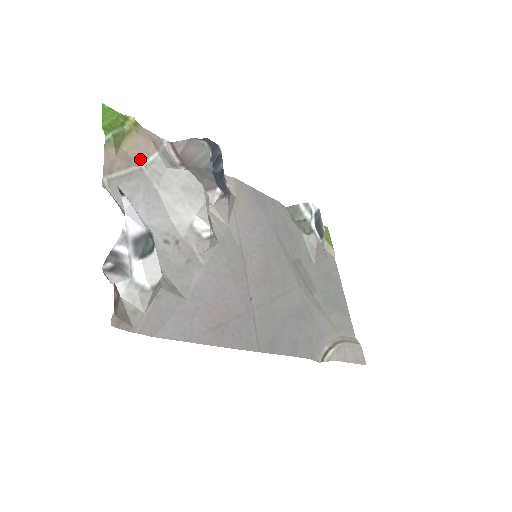
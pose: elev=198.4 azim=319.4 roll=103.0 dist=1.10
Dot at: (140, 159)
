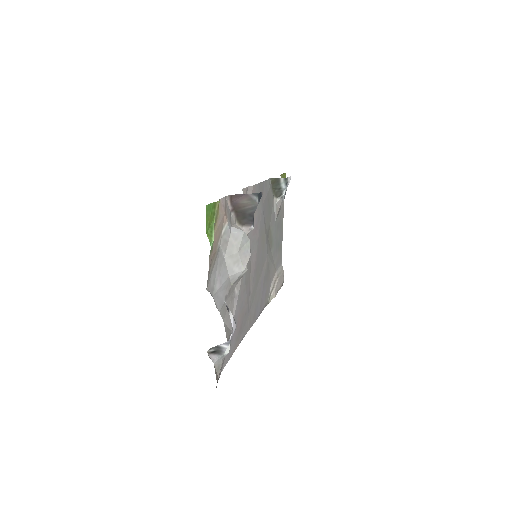
Dot at: (219, 238)
